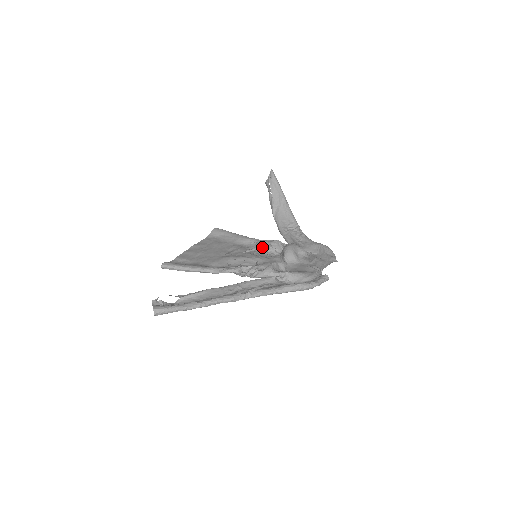
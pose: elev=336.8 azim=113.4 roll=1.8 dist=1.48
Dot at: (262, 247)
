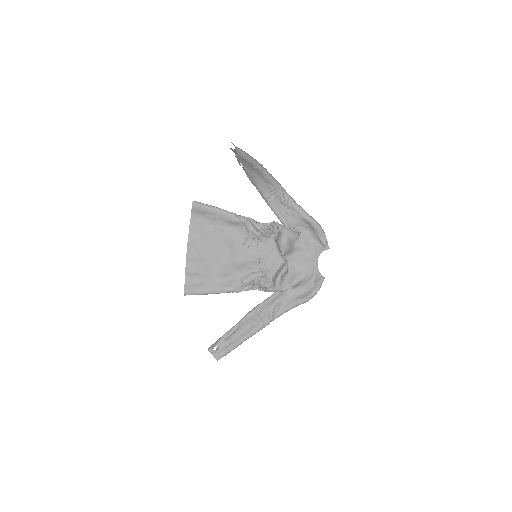
Dot at: (255, 234)
